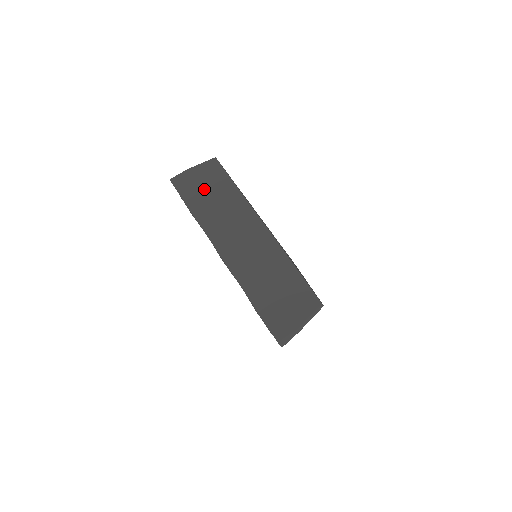
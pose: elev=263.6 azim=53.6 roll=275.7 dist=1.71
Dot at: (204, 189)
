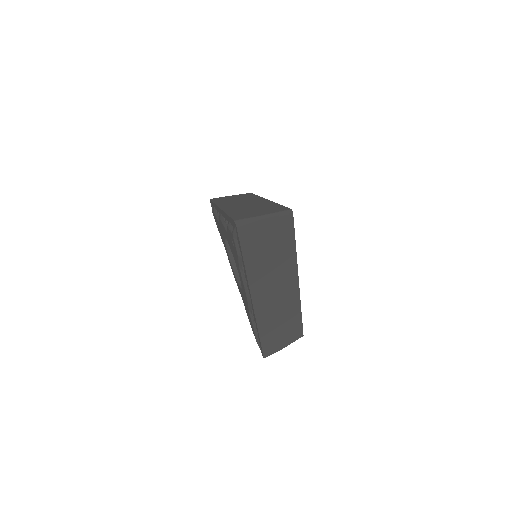
Dot at: (231, 198)
